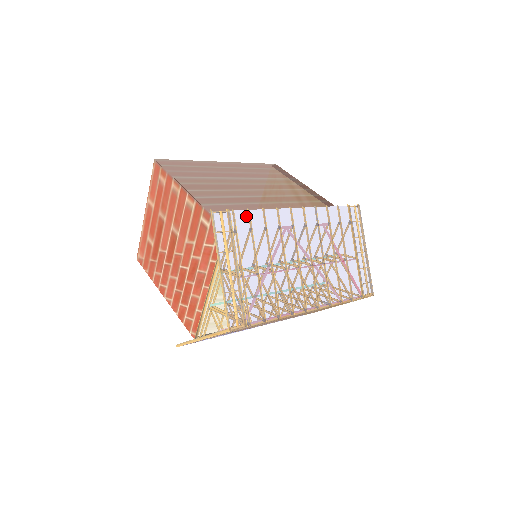
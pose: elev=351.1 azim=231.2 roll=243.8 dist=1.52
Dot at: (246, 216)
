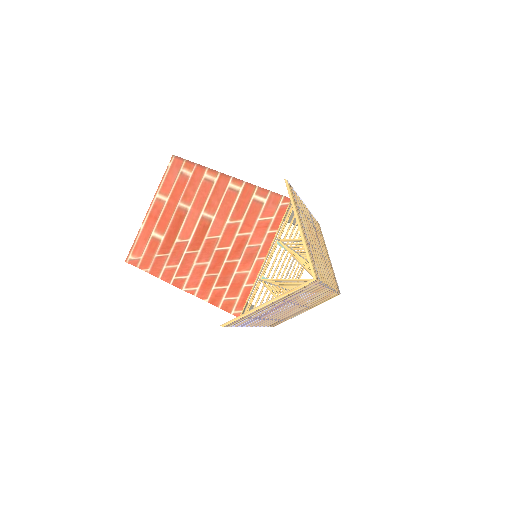
Dot at: (296, 195)
